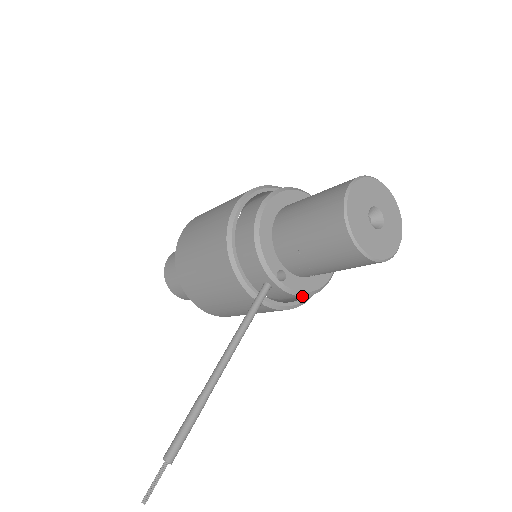
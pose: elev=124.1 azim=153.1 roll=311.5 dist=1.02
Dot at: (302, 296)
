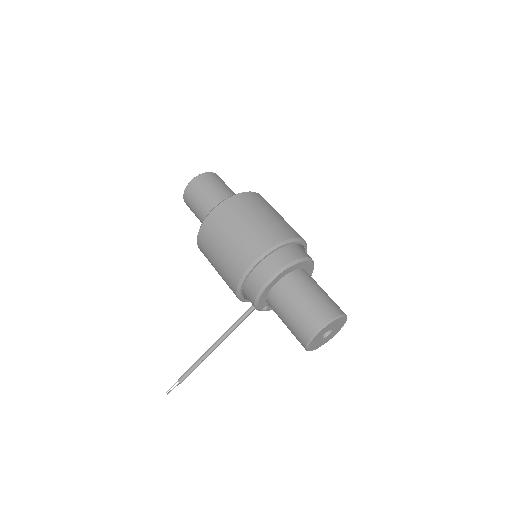
Dot at: occluded
